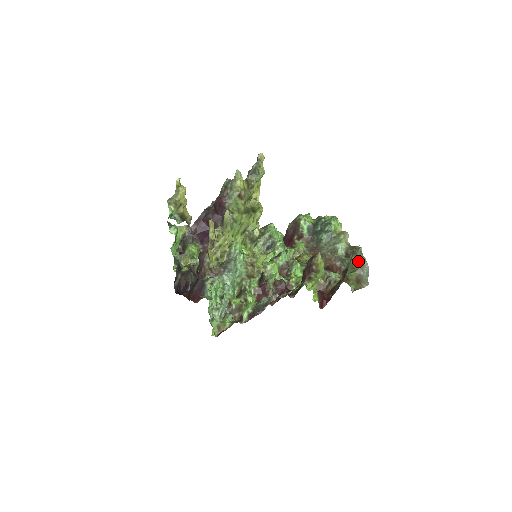
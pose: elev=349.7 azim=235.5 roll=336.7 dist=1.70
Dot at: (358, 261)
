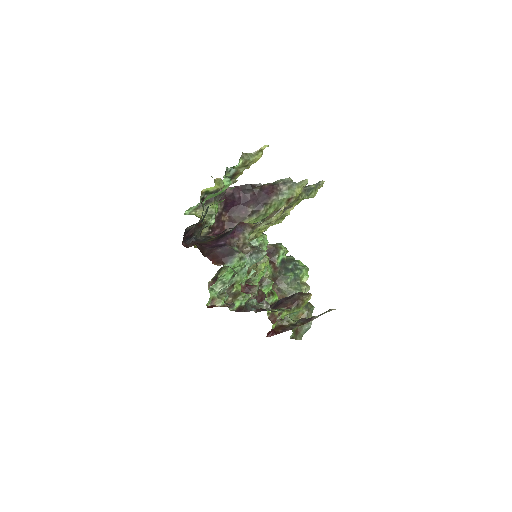
Dot at: (306, 316)
